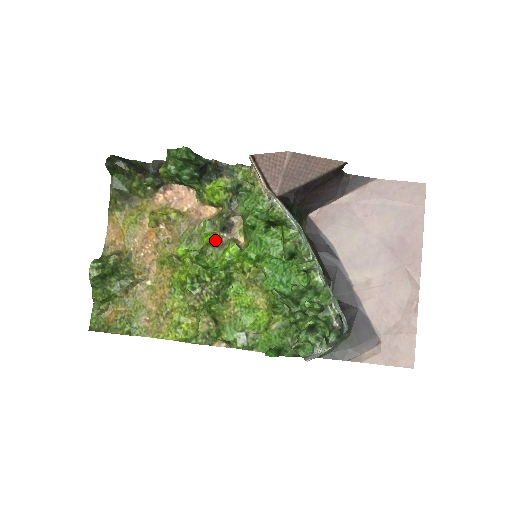
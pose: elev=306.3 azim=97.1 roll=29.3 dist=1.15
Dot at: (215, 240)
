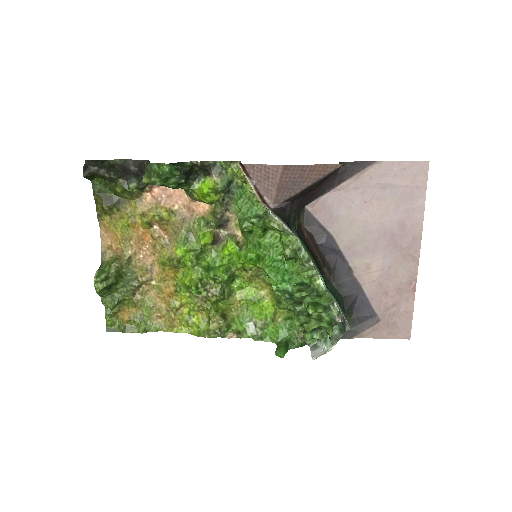
Dot at: (213, 241)
